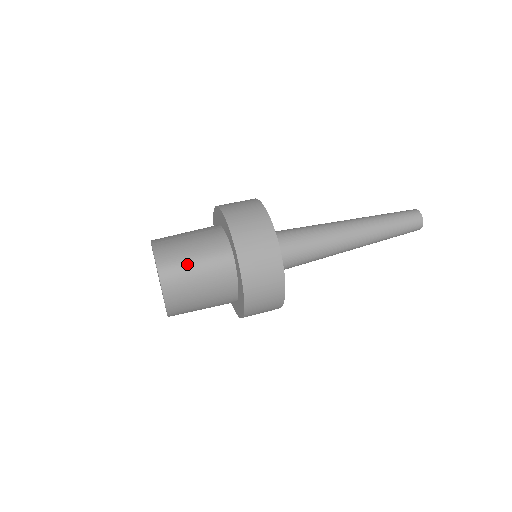
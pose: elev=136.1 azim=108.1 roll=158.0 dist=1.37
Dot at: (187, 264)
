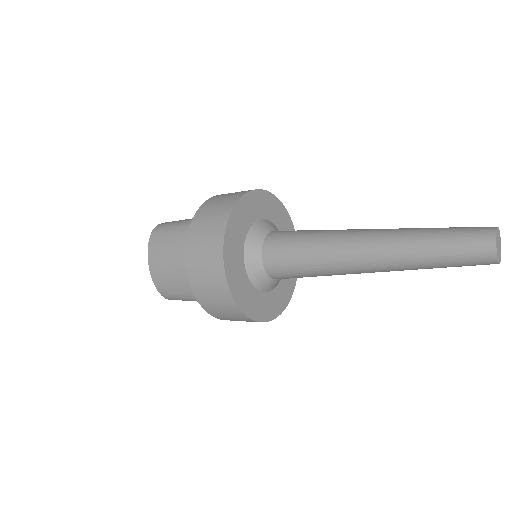
Dot at: (175, 224)
